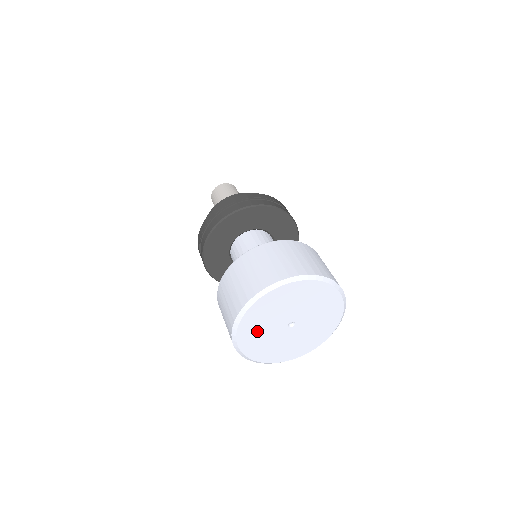
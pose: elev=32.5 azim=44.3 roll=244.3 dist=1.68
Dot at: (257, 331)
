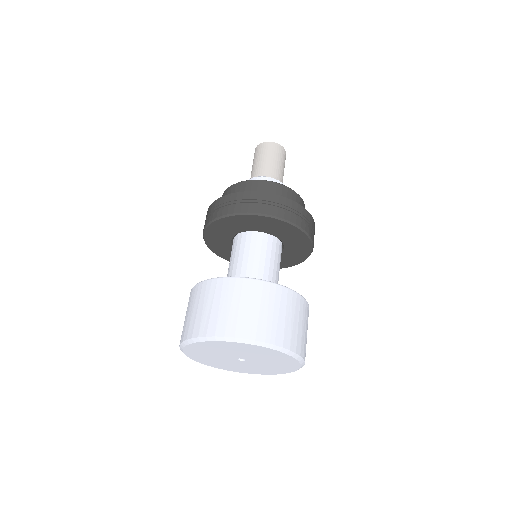
Dot at: (207, 357)
